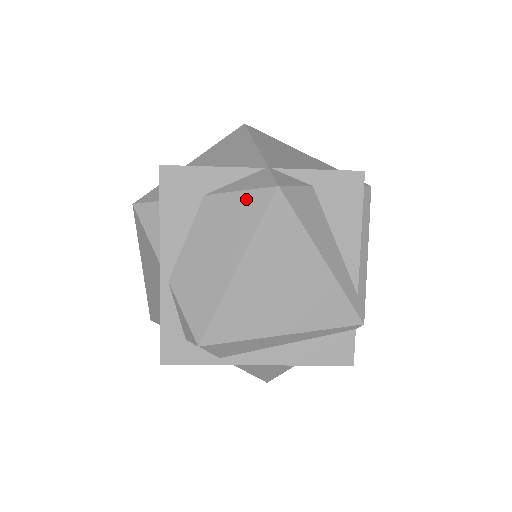
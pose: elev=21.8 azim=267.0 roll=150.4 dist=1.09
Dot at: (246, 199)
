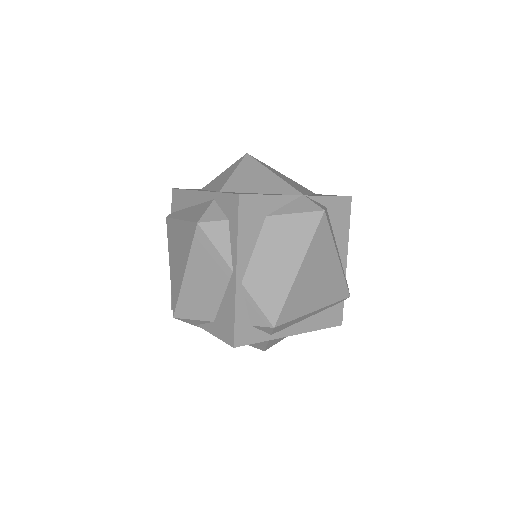
Dot at: (301, 219)
